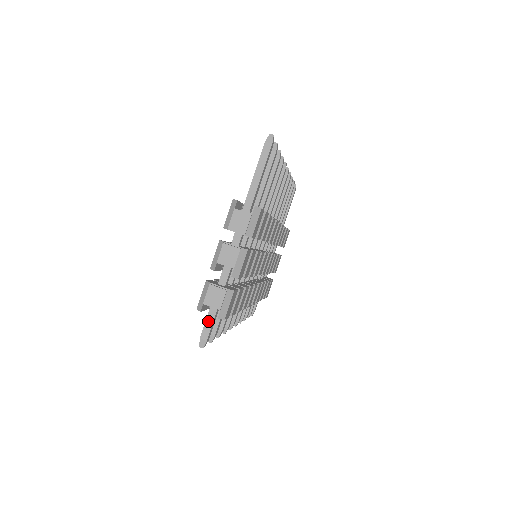
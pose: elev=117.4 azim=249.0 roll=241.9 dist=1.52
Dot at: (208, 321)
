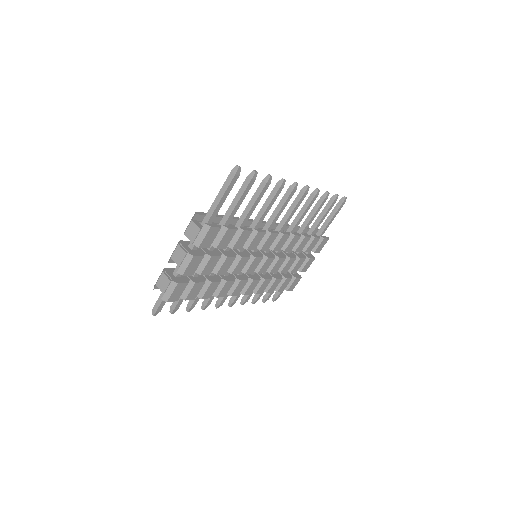
Dot at: (160, 298)
